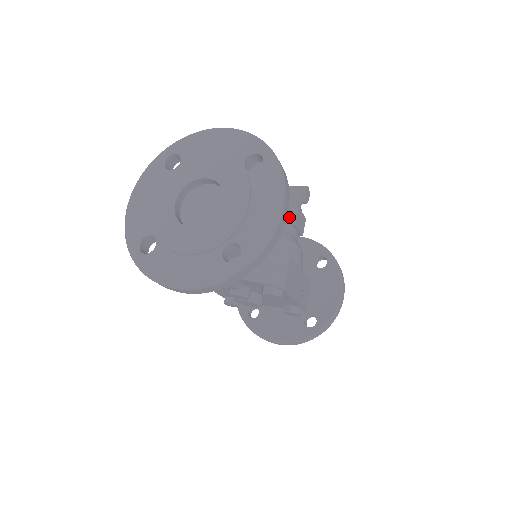
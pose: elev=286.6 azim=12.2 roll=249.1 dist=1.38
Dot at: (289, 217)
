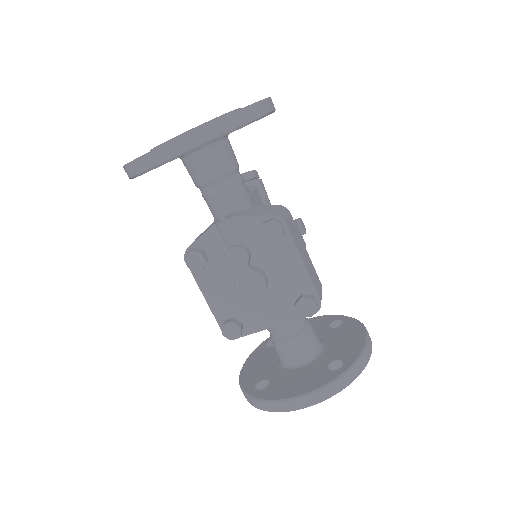
Dot at: occluded
